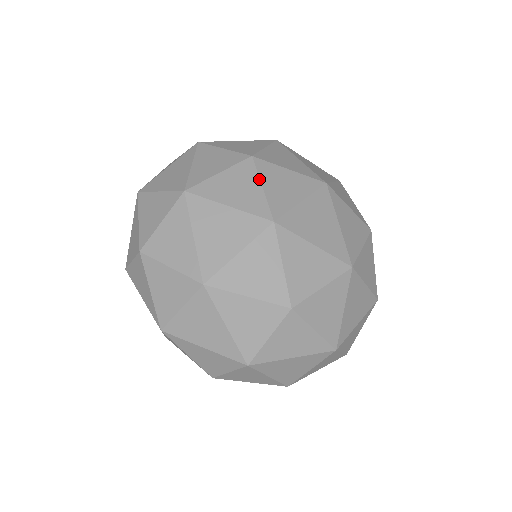
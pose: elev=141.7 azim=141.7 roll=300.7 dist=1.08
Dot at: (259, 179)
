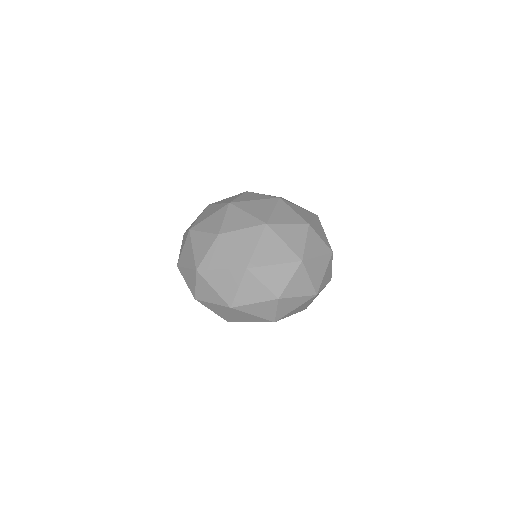
Dot at: (240, 195)
